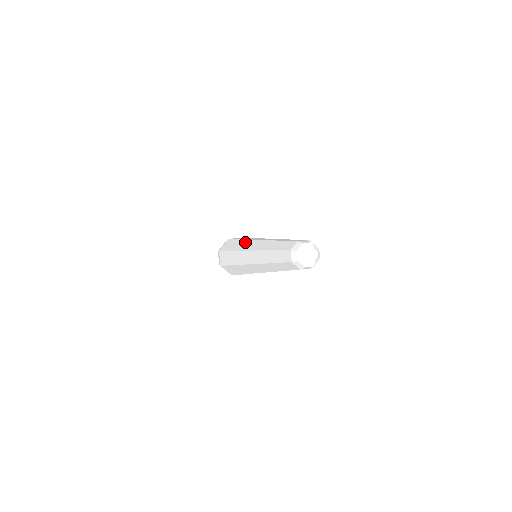
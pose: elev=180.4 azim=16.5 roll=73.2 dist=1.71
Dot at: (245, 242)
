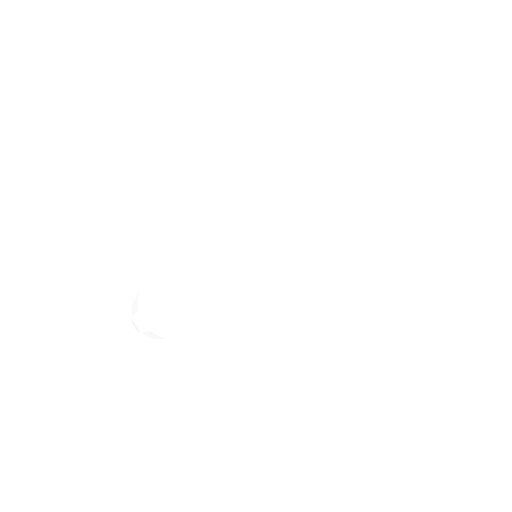
Dot at: occluded
